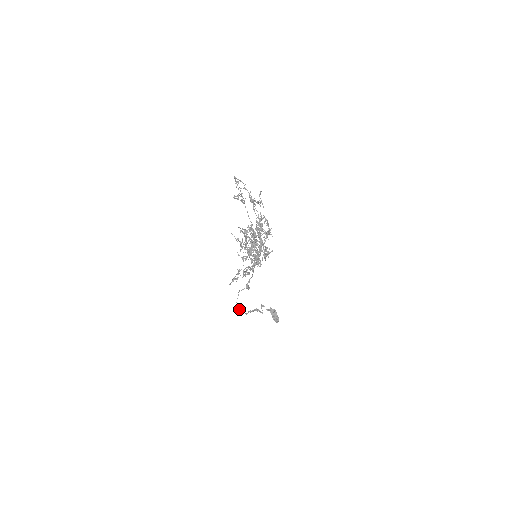
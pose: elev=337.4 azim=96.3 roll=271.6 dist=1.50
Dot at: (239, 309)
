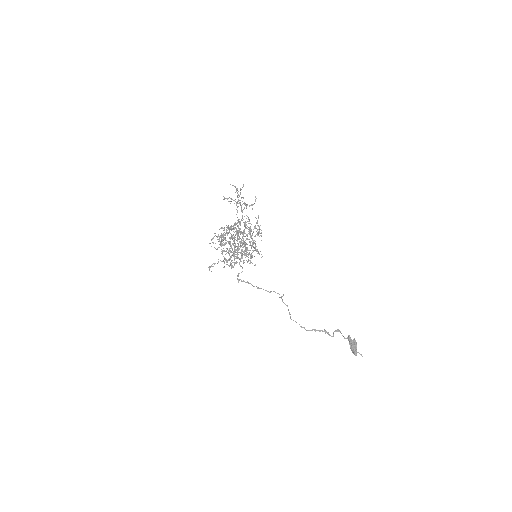
Dot at: occluded
